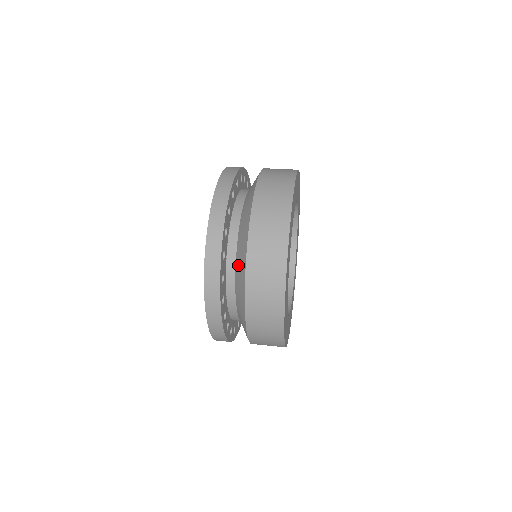
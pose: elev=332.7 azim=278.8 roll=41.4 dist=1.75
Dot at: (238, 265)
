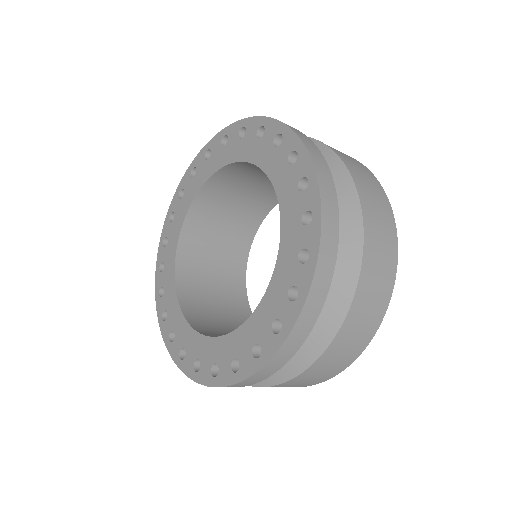
Dot at: occluded
